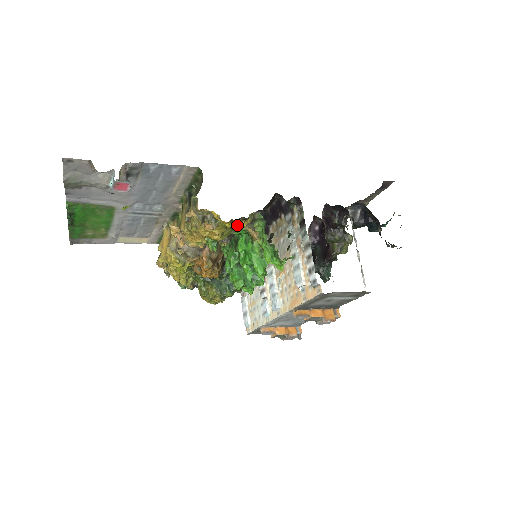
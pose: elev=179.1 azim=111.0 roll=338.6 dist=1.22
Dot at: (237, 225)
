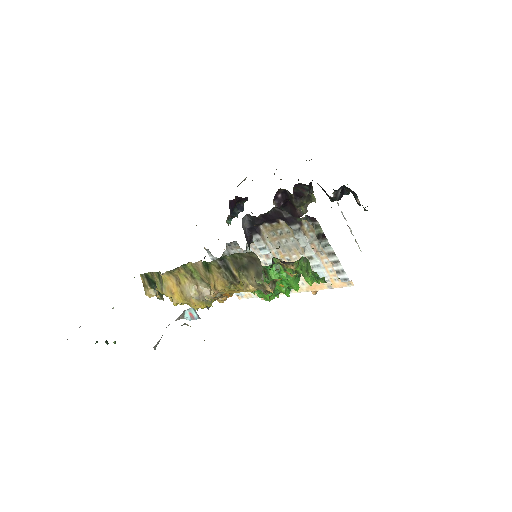
Dot at: occluded
